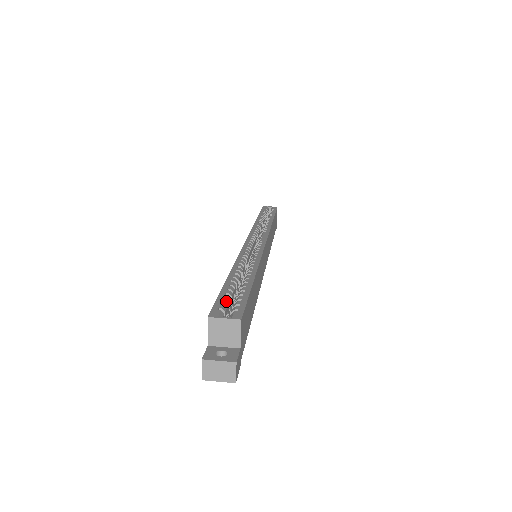
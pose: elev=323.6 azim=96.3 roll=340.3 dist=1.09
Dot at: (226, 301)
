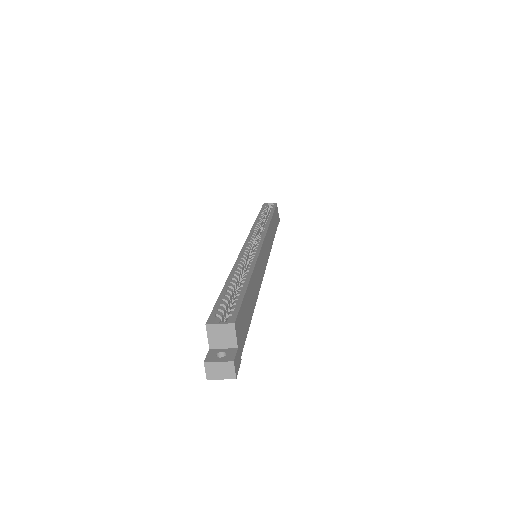
Dot at: (222, 307)
